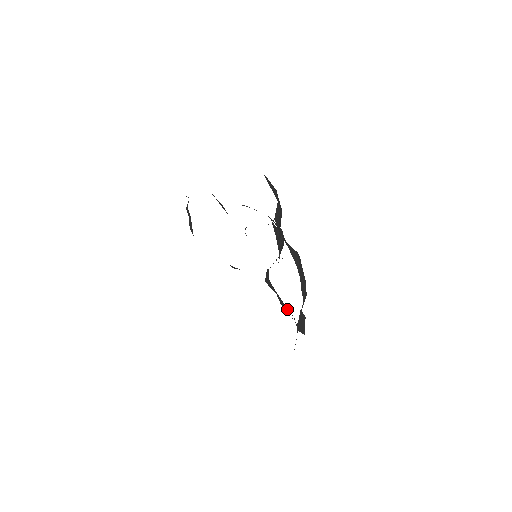
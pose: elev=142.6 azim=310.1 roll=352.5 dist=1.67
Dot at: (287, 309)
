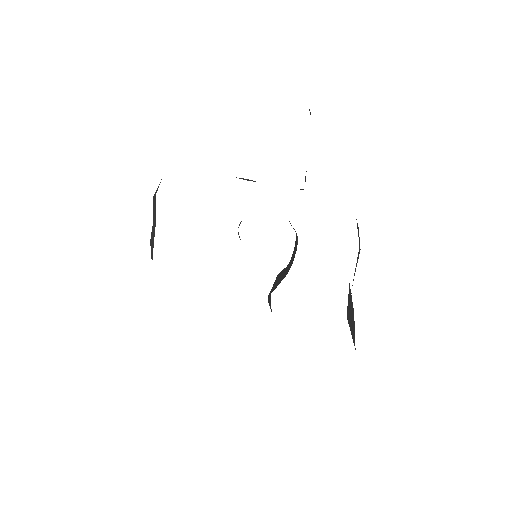
Dot at: occluded
